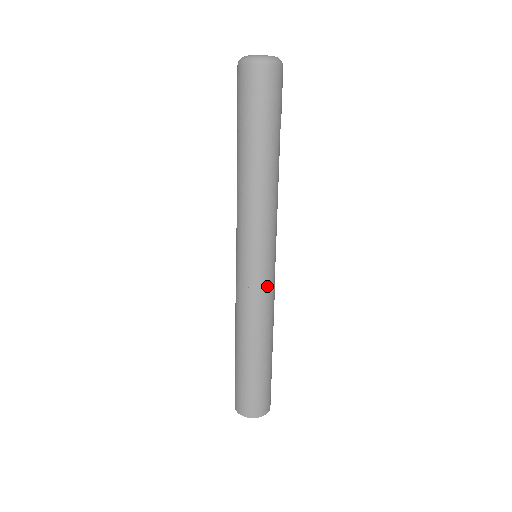
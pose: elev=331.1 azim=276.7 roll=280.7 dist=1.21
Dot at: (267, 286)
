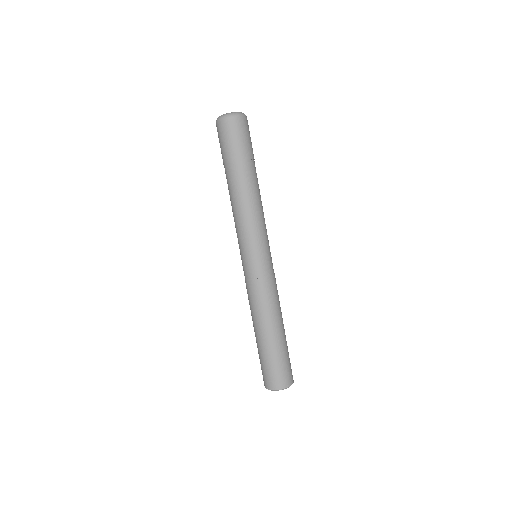
Dot at: (273, 274)
